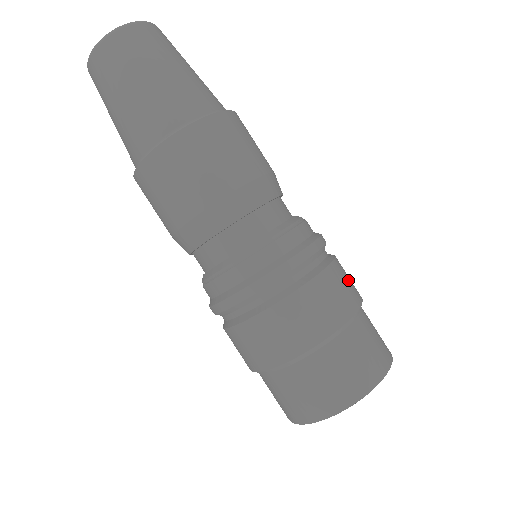
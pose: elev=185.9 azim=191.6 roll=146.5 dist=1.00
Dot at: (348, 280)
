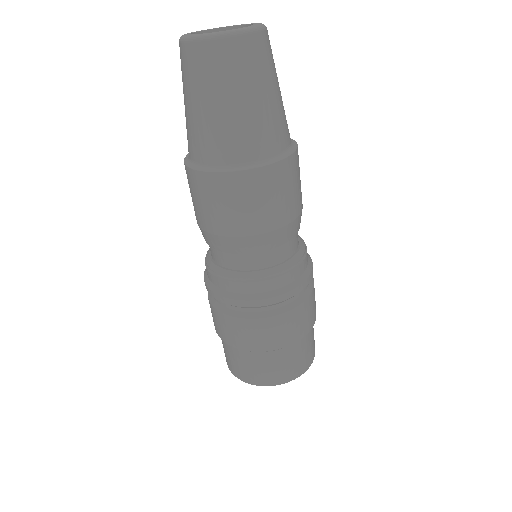
Dot at: (301, 321)
